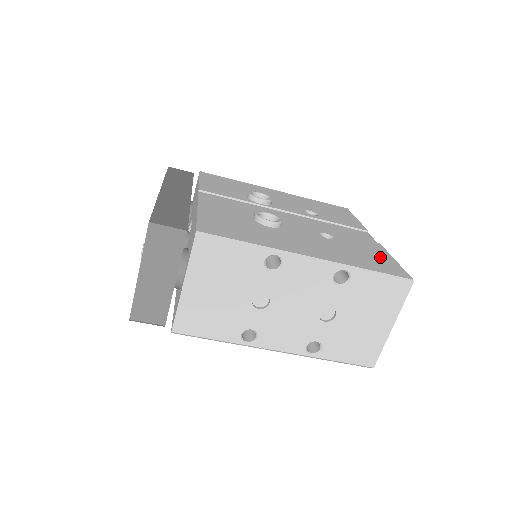
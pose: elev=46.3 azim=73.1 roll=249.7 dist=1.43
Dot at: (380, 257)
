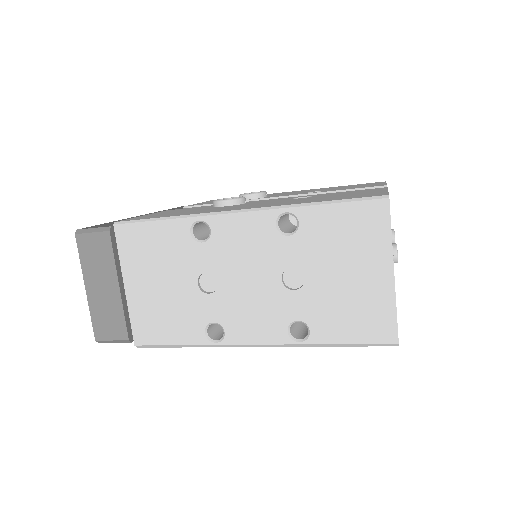
Dot at: (362, 193)
